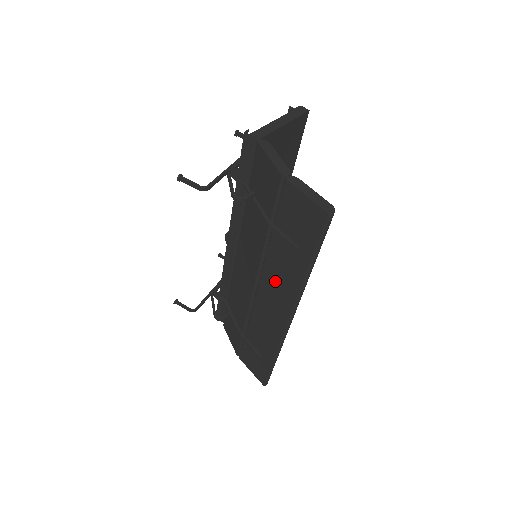
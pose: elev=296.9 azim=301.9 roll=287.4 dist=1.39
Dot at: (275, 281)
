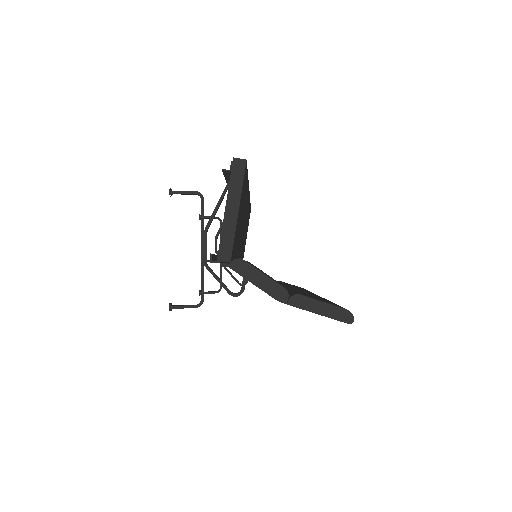
Dot at: occluded
